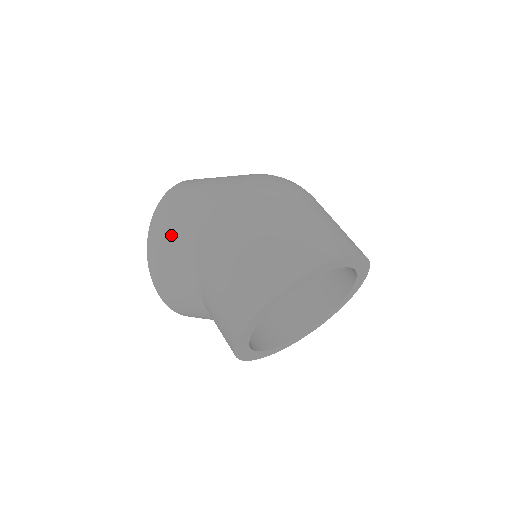
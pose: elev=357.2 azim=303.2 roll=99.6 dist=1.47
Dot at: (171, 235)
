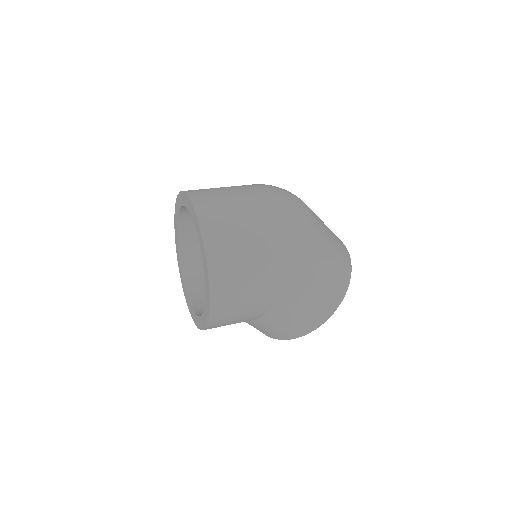
Dot at: (240, 295)
